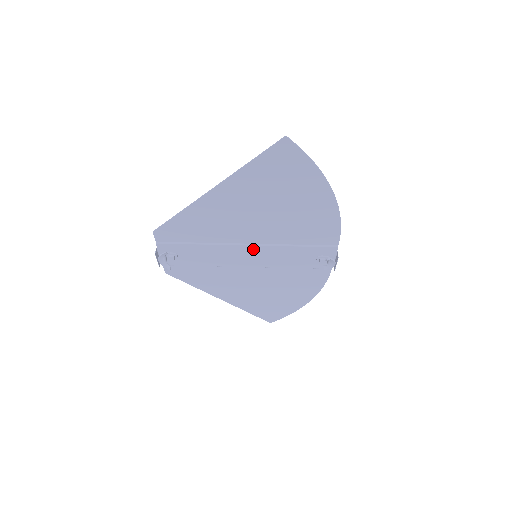
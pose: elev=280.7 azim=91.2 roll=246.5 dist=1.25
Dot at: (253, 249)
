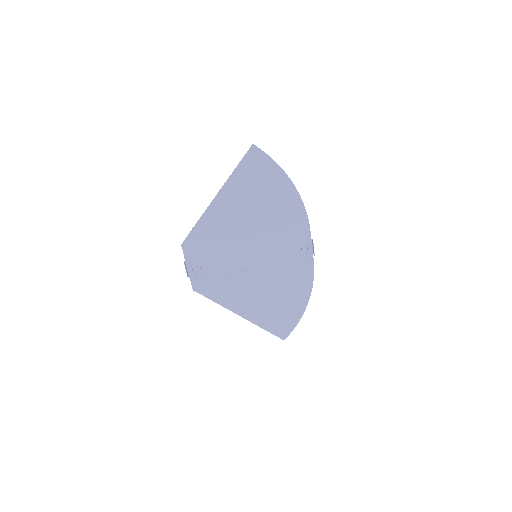
Dot at: (252, 248)
